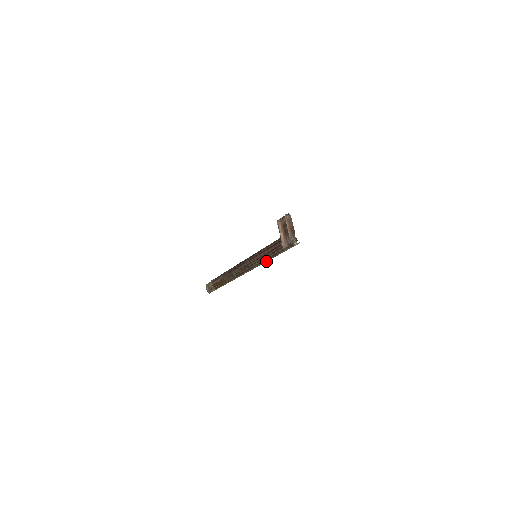
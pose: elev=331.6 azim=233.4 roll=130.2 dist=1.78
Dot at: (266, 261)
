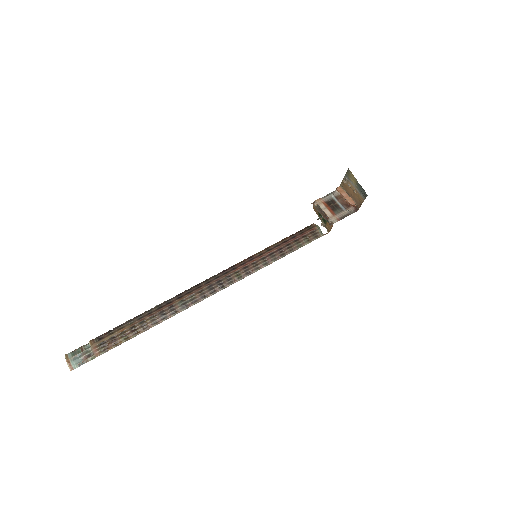
Dot at: (264, 266)
